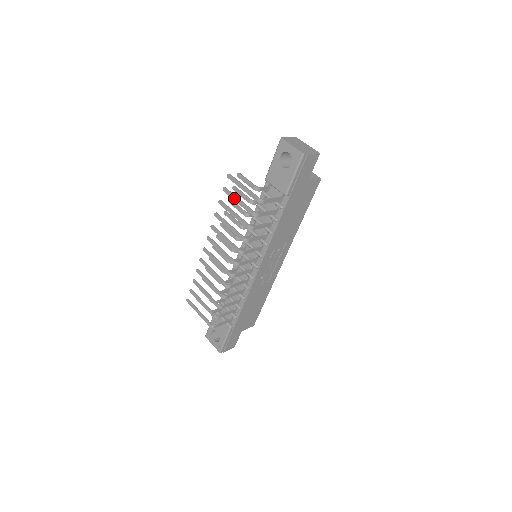
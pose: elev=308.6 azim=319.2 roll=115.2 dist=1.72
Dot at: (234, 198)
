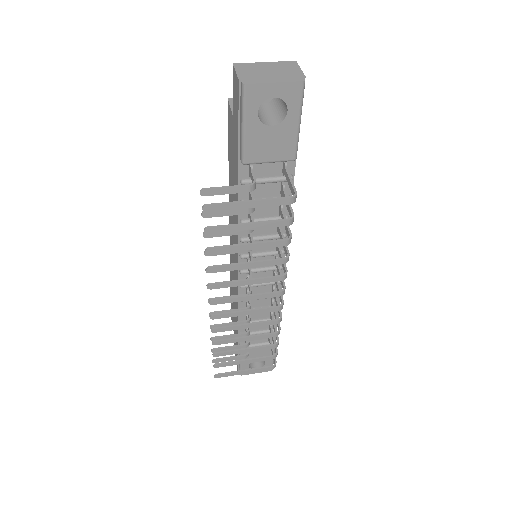
Dot at: (238, 229)
